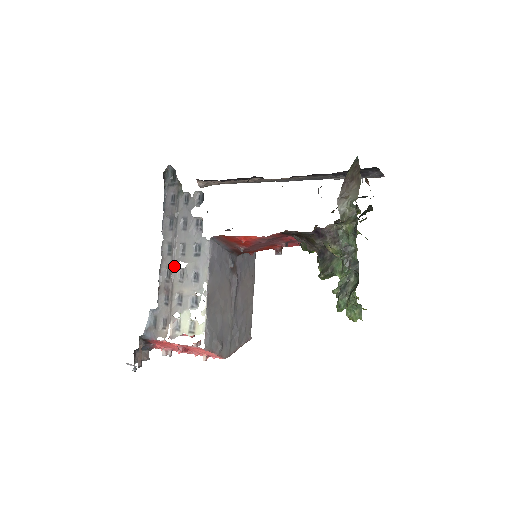
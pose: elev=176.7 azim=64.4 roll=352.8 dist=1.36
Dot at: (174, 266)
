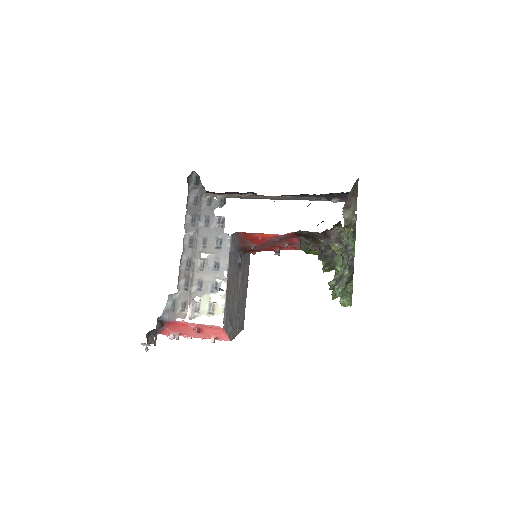
Dot at: (195, 256)
